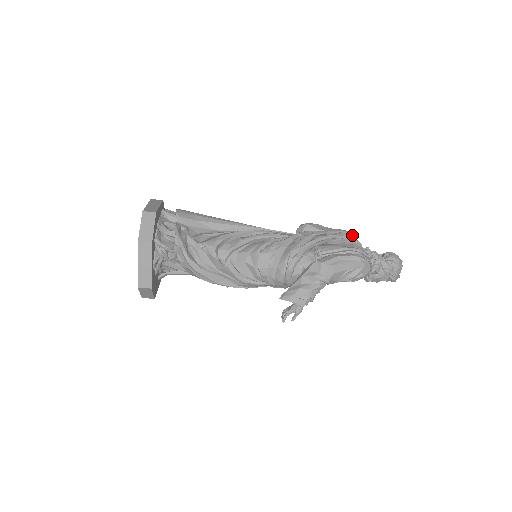
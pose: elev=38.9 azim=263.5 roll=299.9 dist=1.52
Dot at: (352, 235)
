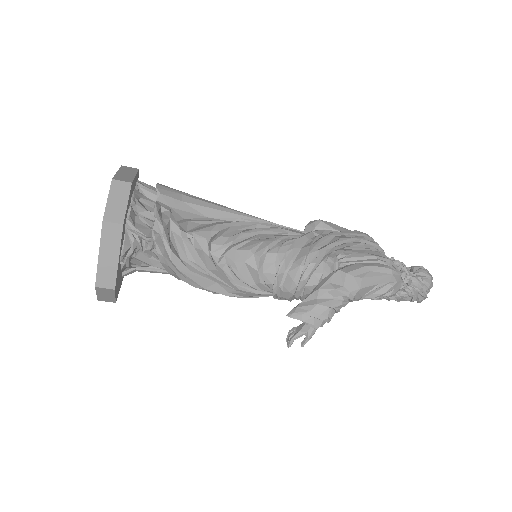
Dot at: occluded
